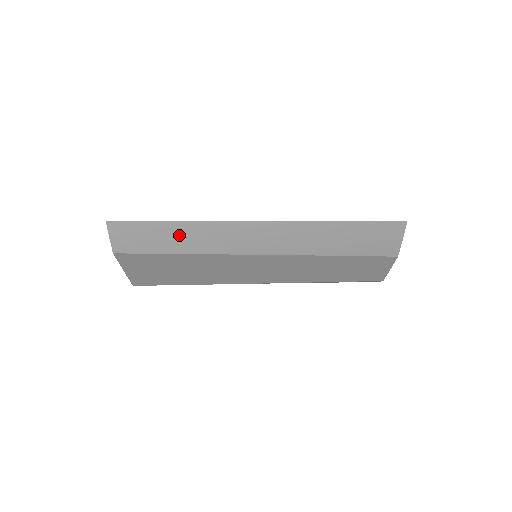
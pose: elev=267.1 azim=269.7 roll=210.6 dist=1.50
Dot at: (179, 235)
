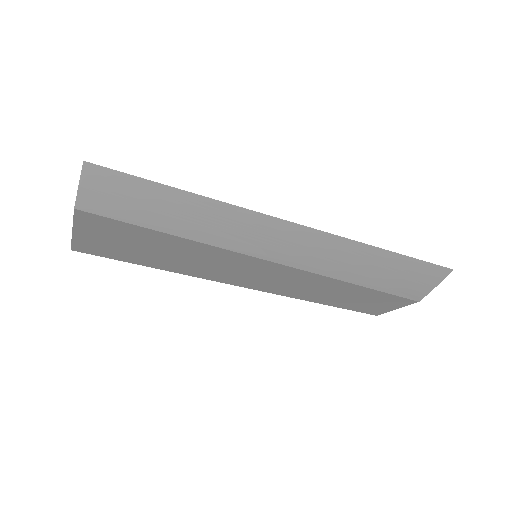
Dot at: (186, 211)
